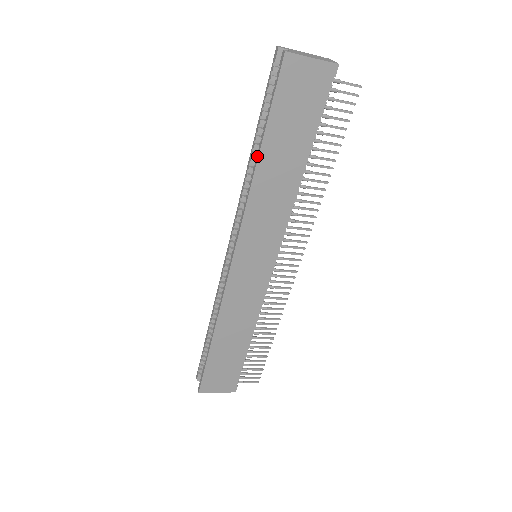
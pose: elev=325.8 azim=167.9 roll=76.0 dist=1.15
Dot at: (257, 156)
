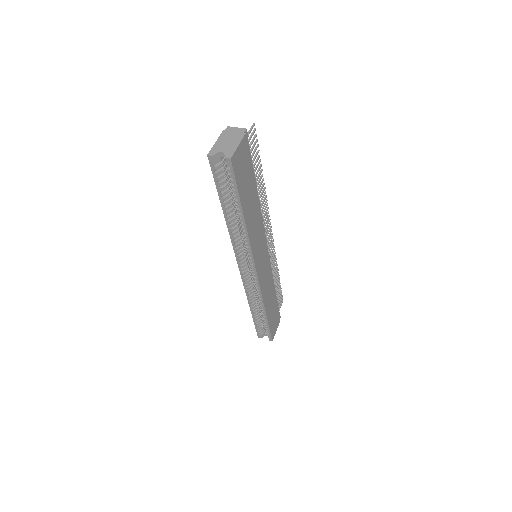
Dot at: (242, 218)
